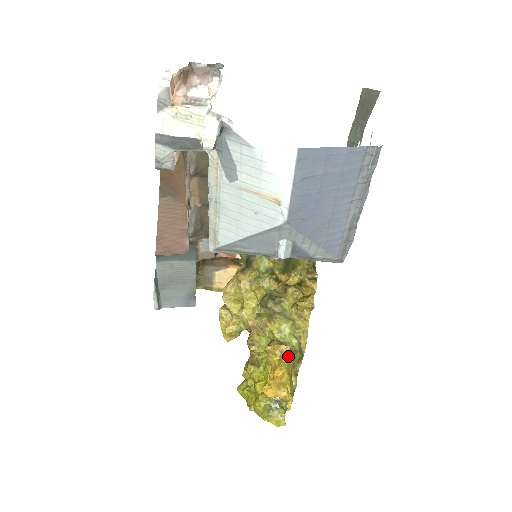
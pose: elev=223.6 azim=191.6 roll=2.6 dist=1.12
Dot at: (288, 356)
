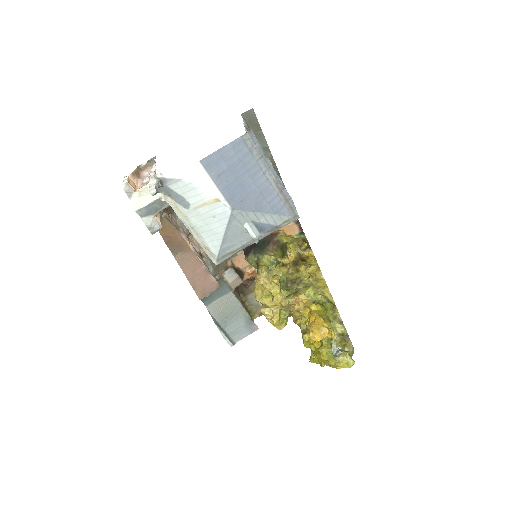
Dot at: (313, 305)
